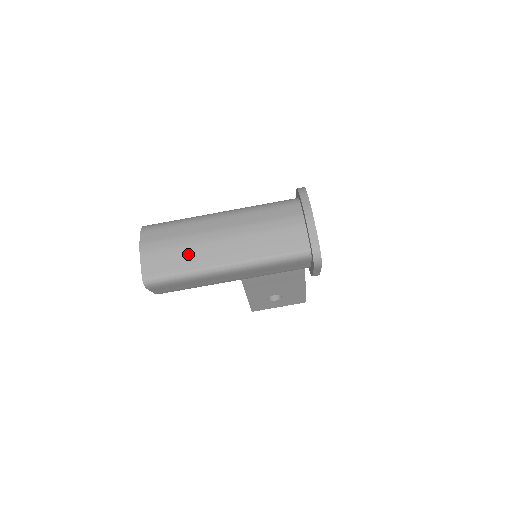
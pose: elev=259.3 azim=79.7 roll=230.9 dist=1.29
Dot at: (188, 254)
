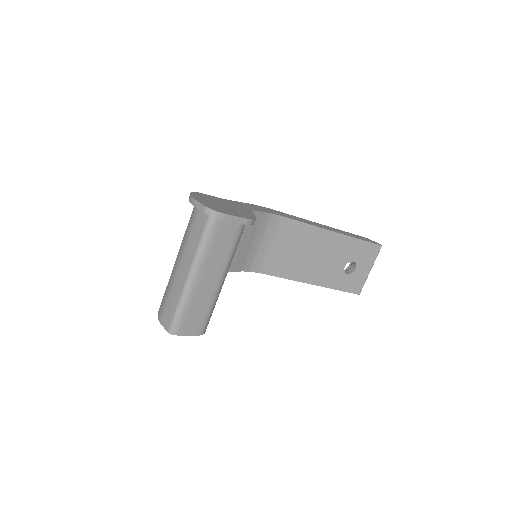
Dot at: (173, 294)
